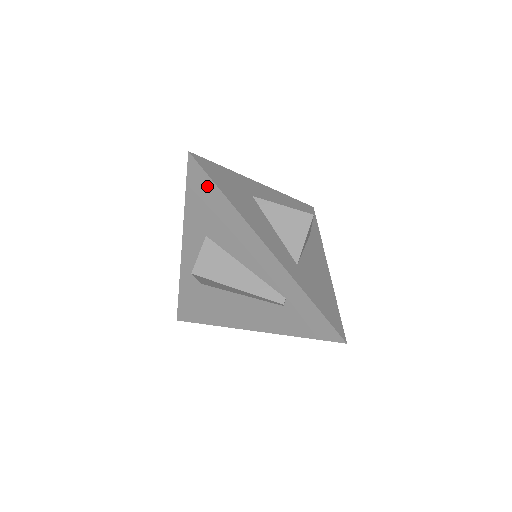
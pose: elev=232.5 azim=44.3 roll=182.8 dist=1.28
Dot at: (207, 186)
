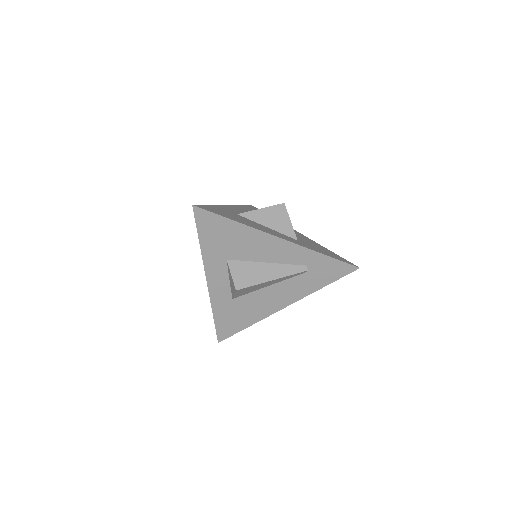
Dot at: (217, 222)
